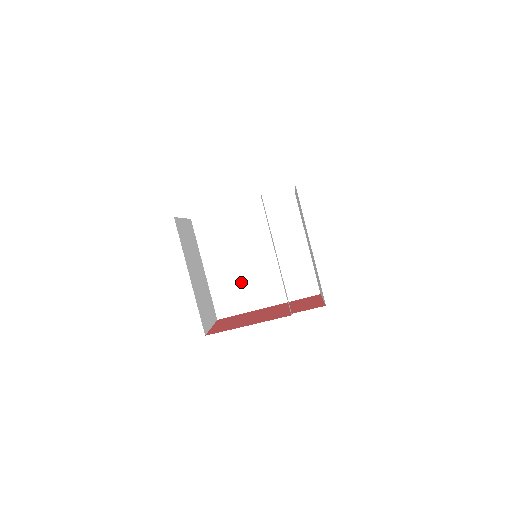
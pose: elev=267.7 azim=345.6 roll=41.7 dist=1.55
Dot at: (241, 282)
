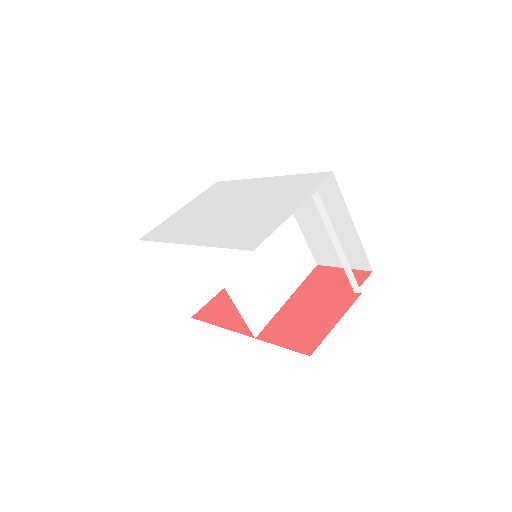
Dot at: (262, 289)
